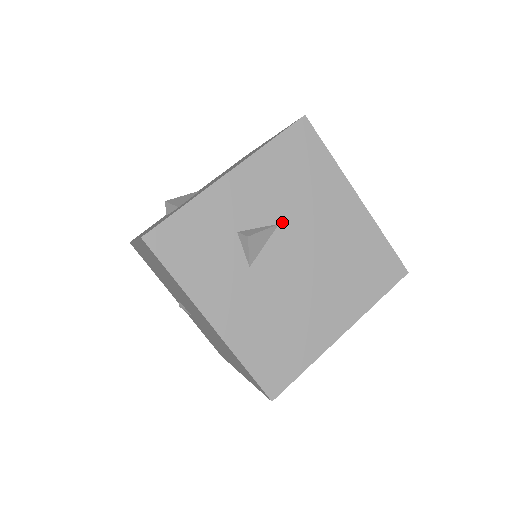
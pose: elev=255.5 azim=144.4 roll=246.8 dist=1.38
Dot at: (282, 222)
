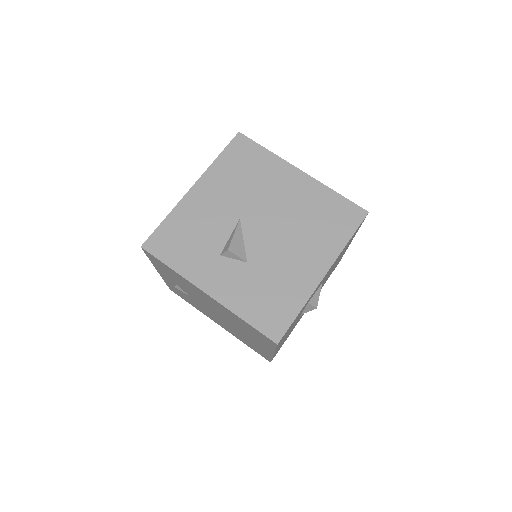
Dot at: occluded
